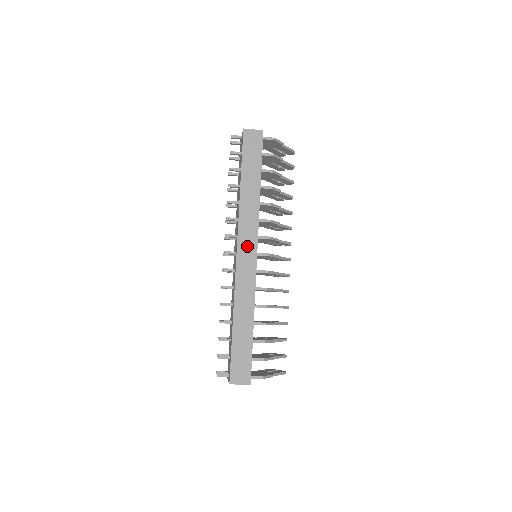
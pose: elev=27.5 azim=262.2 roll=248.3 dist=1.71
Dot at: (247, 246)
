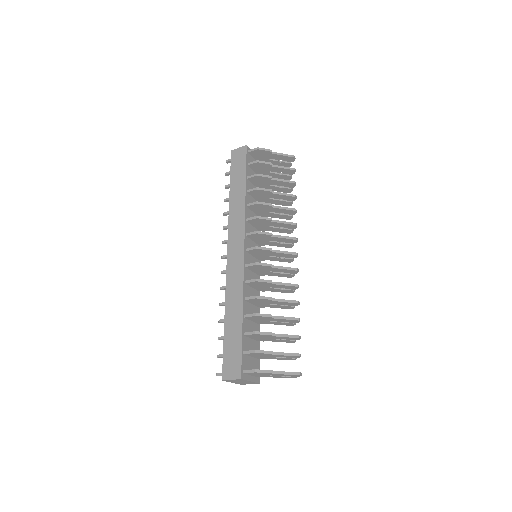
Dot at: (235, 245)
